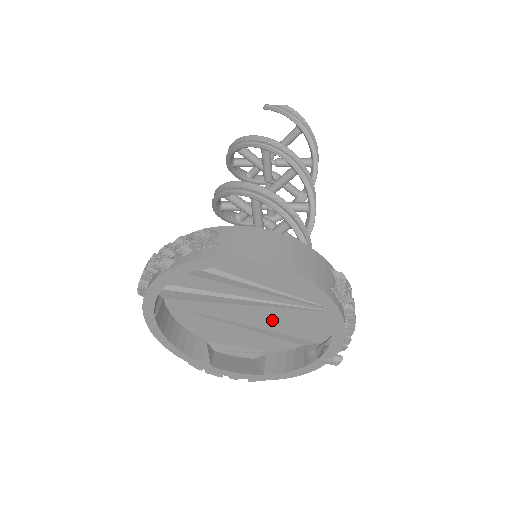
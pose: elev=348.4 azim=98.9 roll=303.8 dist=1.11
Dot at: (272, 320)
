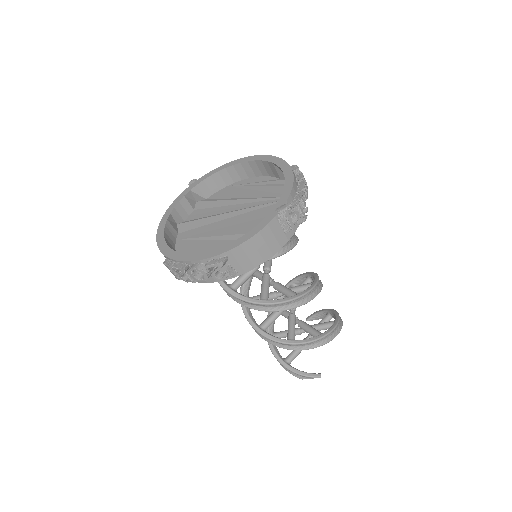
Dot at: (247, 223)
